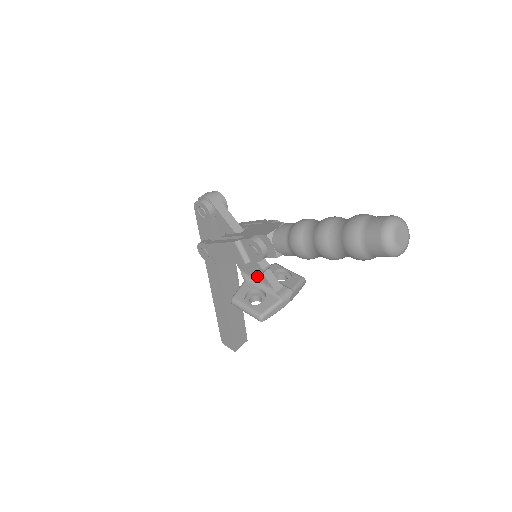
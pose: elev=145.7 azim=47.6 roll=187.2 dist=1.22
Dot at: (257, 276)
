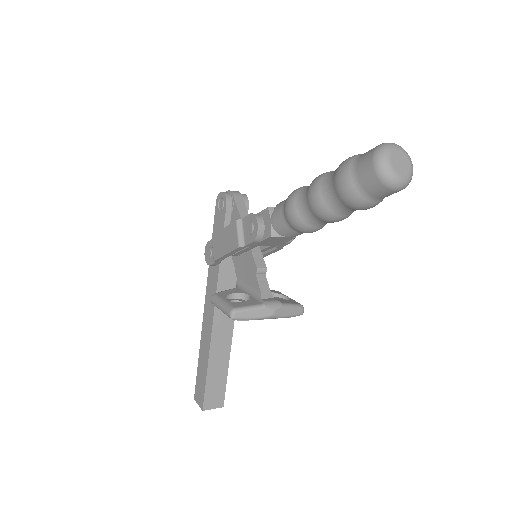
Dot at: (250, 280)
